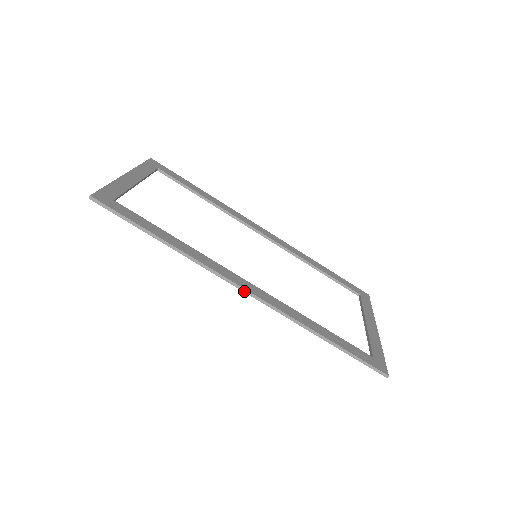
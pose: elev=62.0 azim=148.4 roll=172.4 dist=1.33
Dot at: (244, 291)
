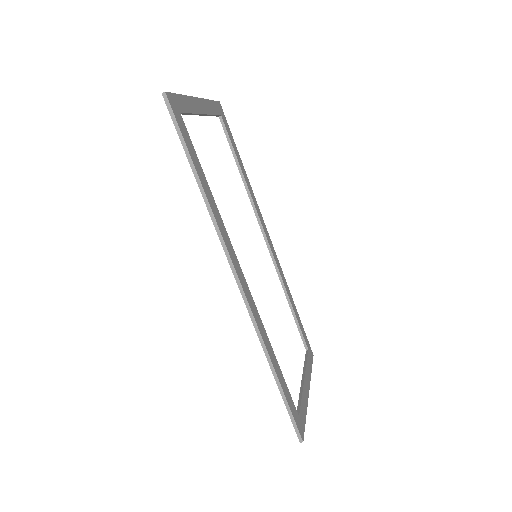
Dot at: (237, 281)
